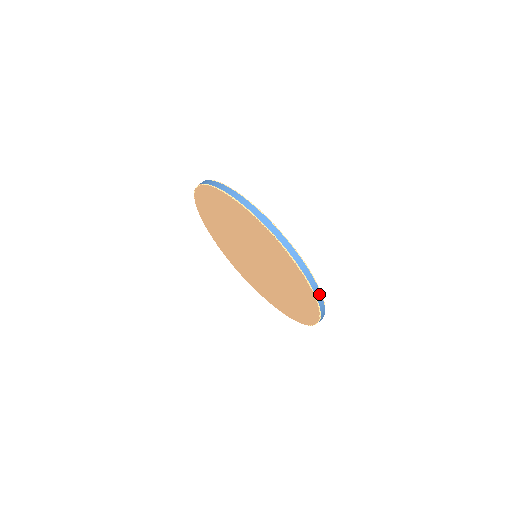
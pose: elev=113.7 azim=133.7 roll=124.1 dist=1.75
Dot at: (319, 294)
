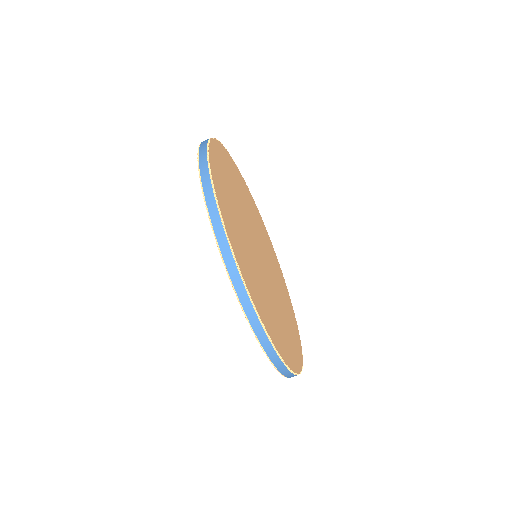
Dot at: occluded
